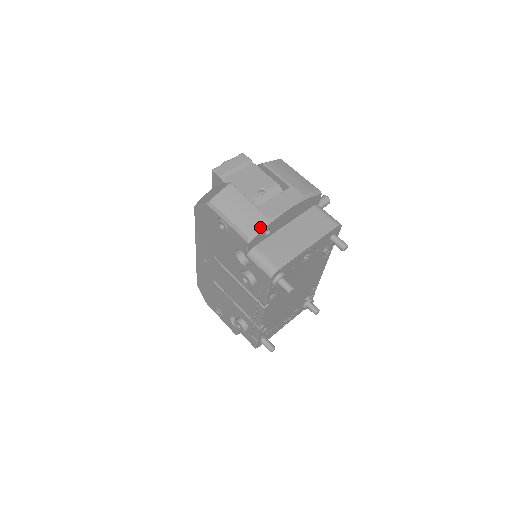
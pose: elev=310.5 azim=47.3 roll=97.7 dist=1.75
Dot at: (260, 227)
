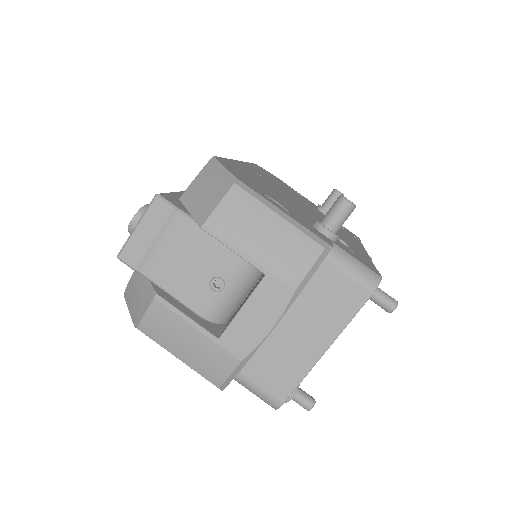
Dot at: (232, 374)
